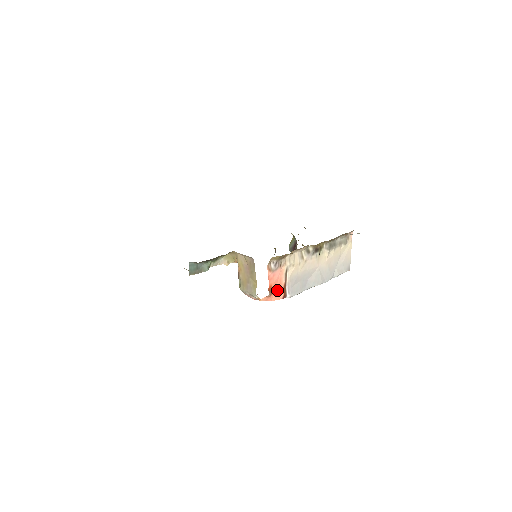
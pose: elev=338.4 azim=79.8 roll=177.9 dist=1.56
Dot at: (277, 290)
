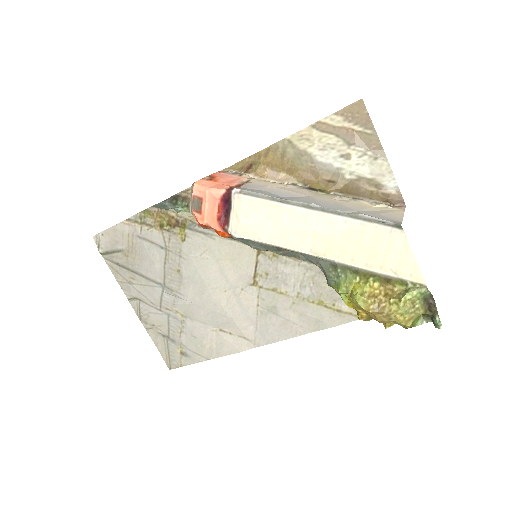
Dot at: (223, 184)
